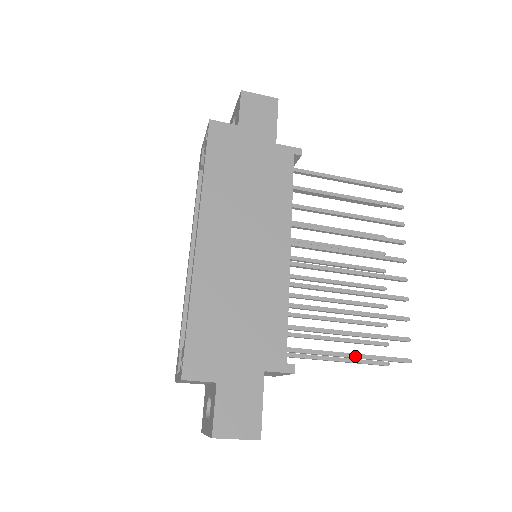
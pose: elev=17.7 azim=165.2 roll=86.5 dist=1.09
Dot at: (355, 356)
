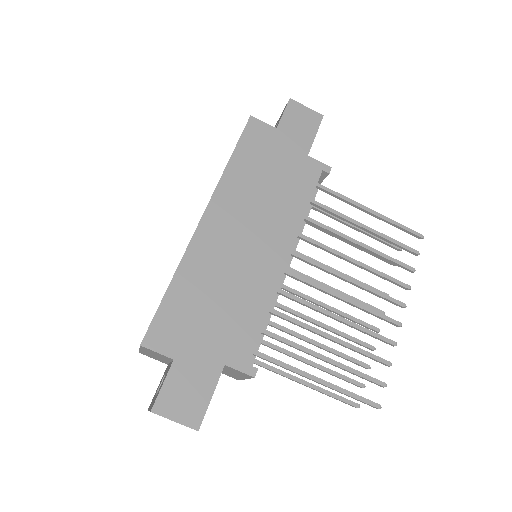
Dot at: (323, 382)
